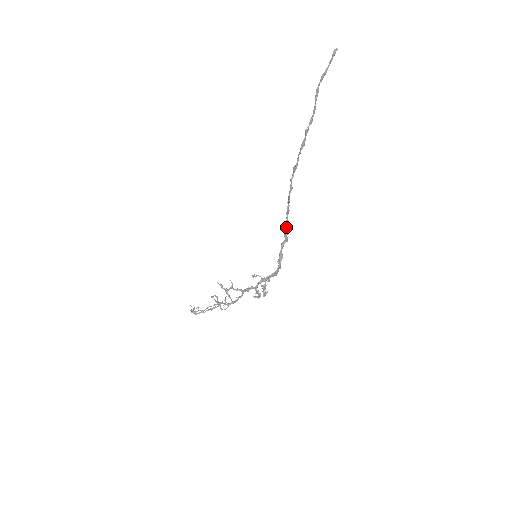
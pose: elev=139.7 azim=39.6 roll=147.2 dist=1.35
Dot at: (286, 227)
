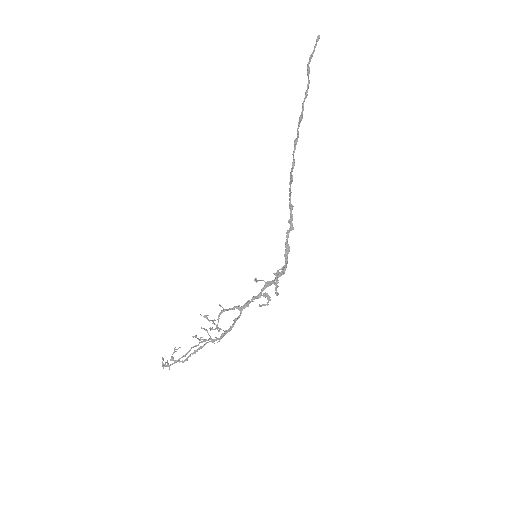
Dot at: (290, 211)
